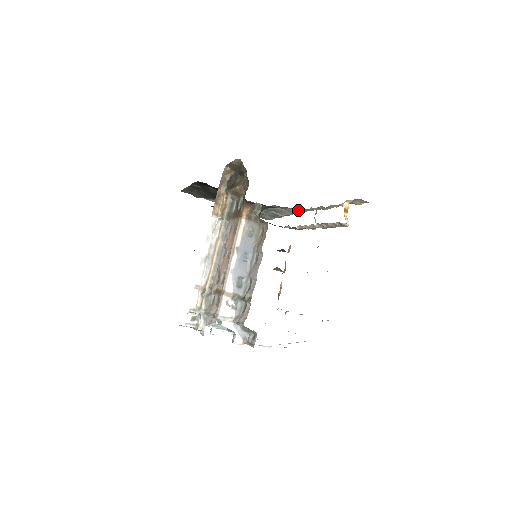
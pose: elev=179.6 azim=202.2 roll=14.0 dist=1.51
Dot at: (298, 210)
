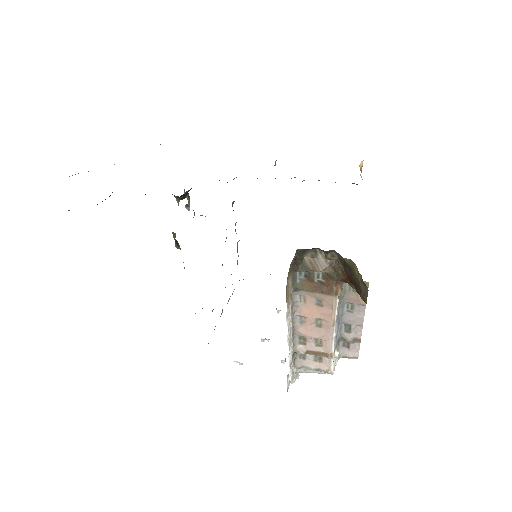
Dot at: occluded
